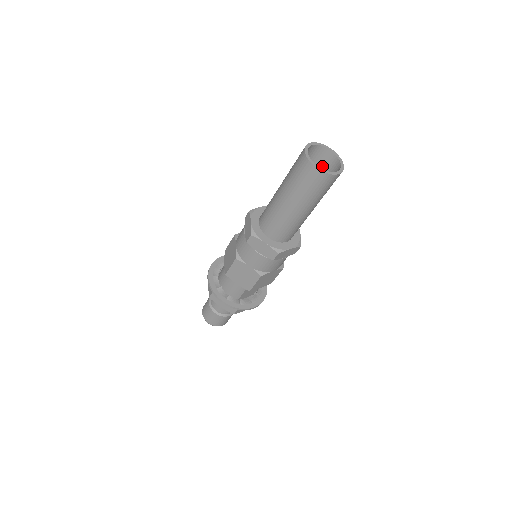
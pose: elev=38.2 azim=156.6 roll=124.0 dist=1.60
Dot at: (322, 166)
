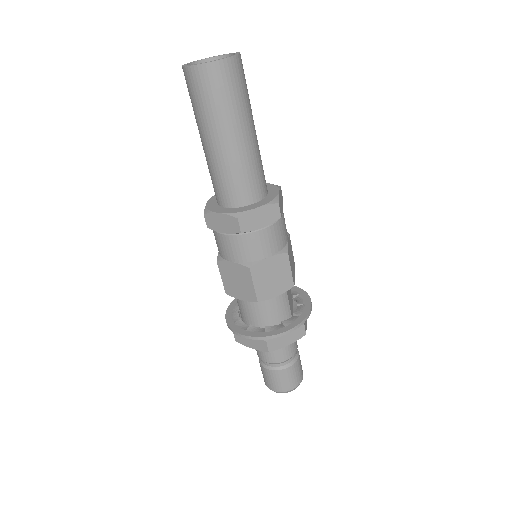
Dot at: occluded
